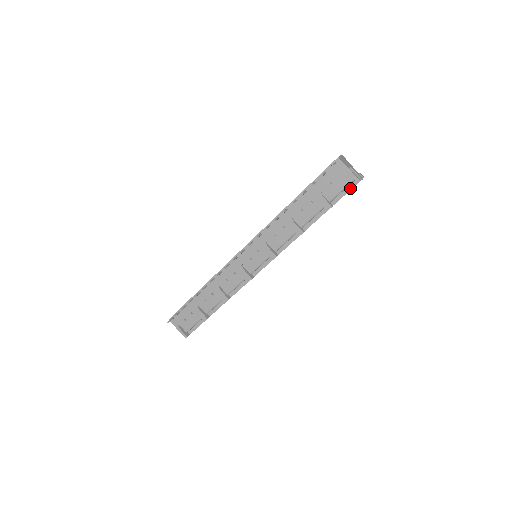
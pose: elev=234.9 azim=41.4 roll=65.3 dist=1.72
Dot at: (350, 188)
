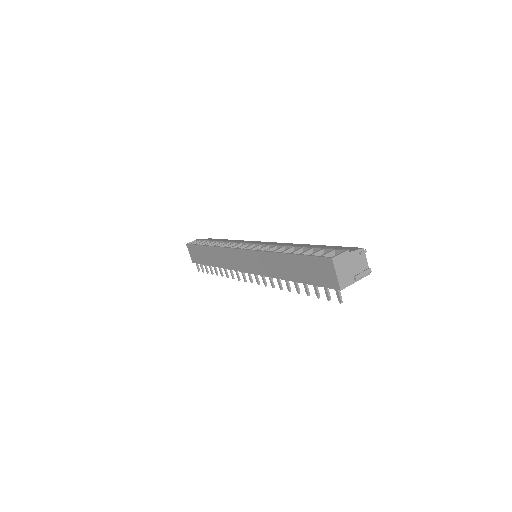
Dot at: occluded
